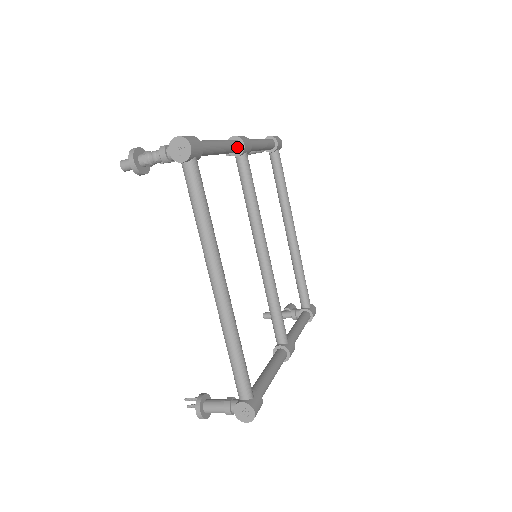
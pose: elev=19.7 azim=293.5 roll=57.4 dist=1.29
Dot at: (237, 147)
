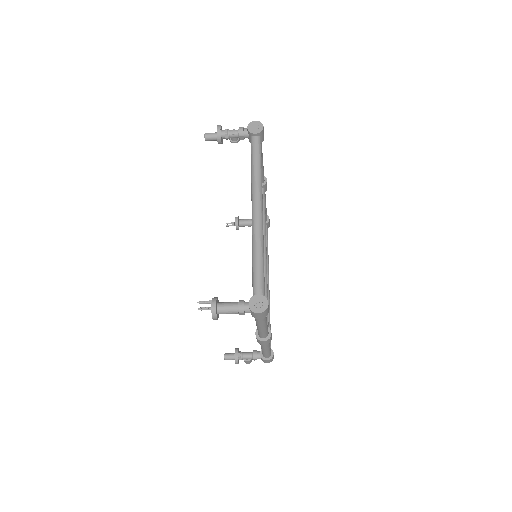
Dot at: occluded
